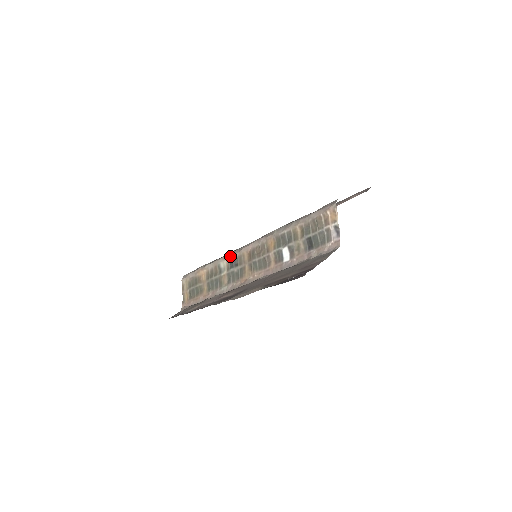
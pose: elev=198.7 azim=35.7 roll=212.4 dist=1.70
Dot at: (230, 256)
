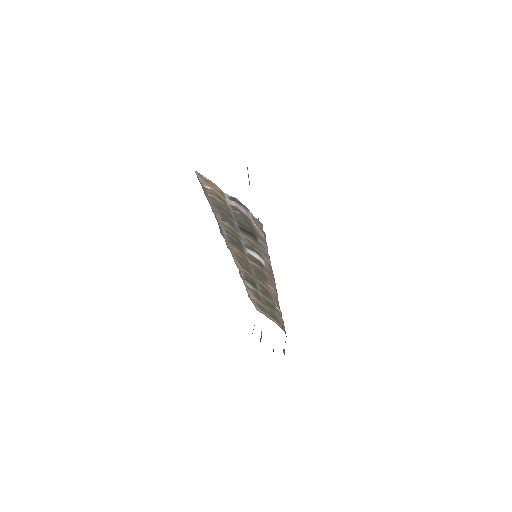
Dot at: occluded
